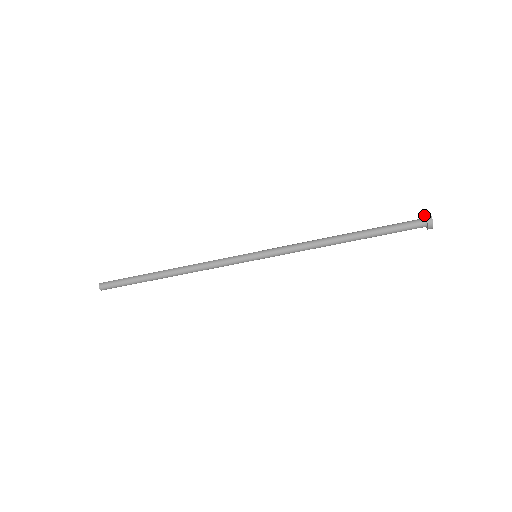
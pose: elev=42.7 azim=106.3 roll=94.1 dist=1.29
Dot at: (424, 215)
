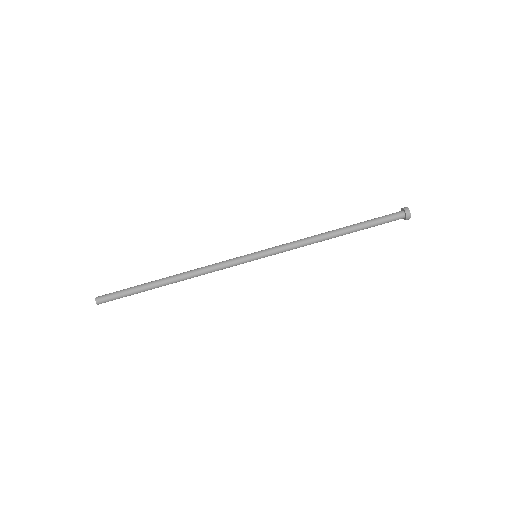
Dot at: (401, 209)
